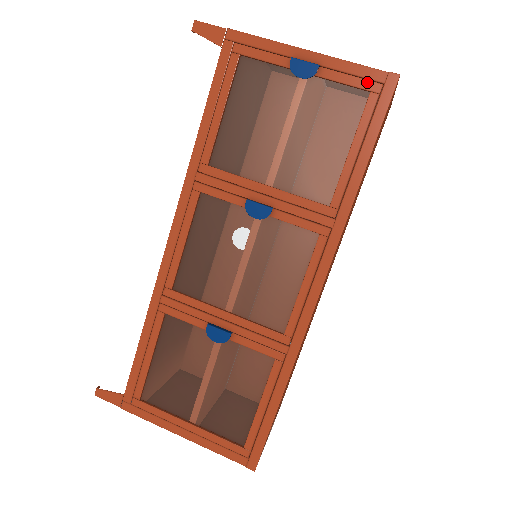
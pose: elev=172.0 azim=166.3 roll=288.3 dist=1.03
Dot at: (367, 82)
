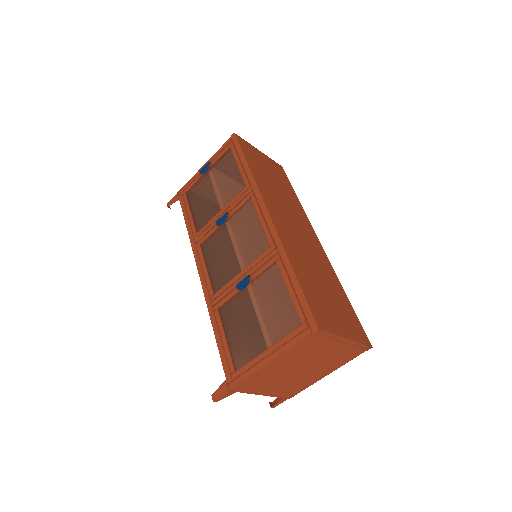
Dot at: (227, 147)
